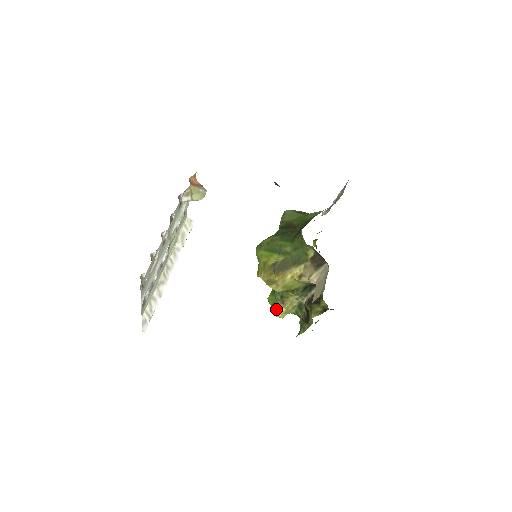
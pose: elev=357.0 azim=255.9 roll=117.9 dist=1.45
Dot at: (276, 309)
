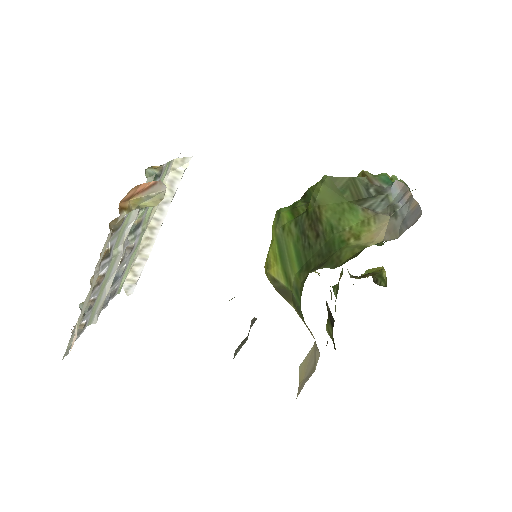
Dot at: occluded
